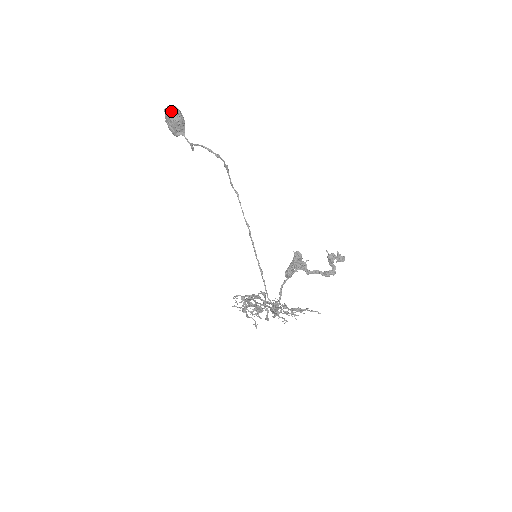
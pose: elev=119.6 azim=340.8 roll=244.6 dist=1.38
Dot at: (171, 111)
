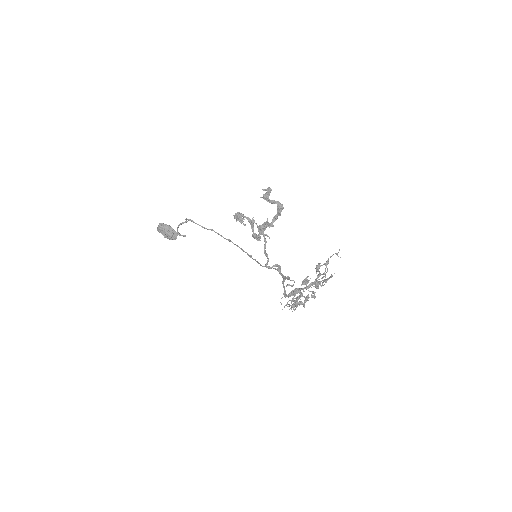
Dot at: (159, 228)
